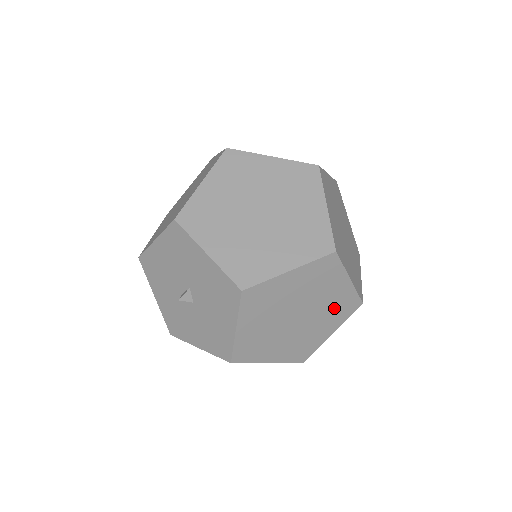
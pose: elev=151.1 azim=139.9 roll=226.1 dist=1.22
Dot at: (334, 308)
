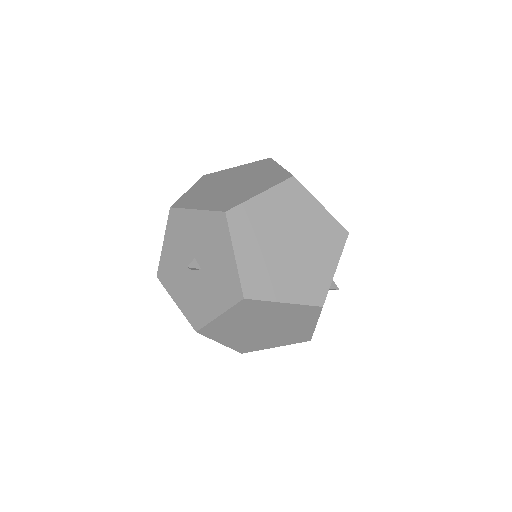
Dot at: (322, 237)
